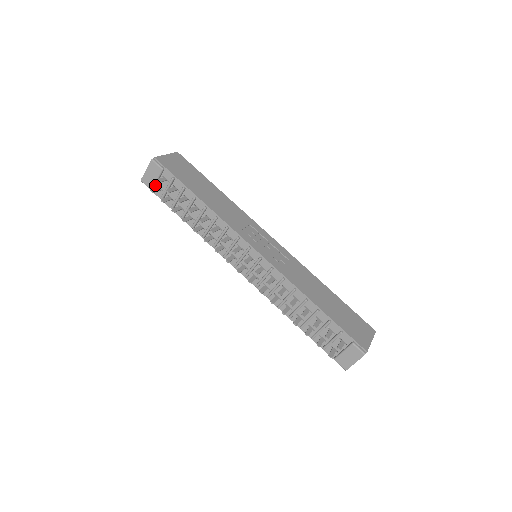
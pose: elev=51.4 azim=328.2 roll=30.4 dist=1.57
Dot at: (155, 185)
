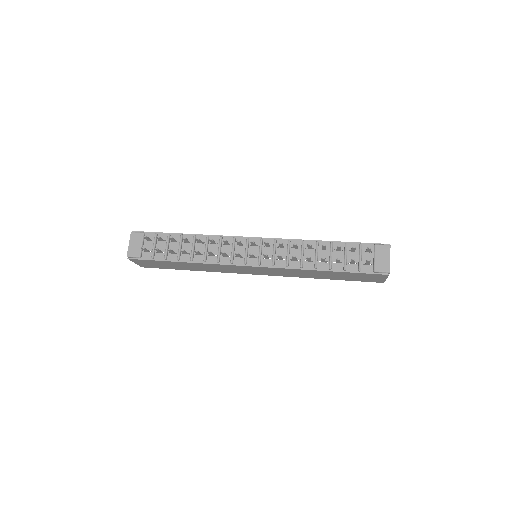
Dot at: (142, 252)
